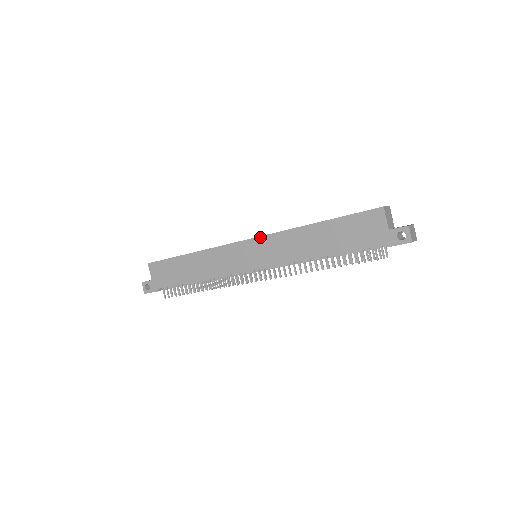
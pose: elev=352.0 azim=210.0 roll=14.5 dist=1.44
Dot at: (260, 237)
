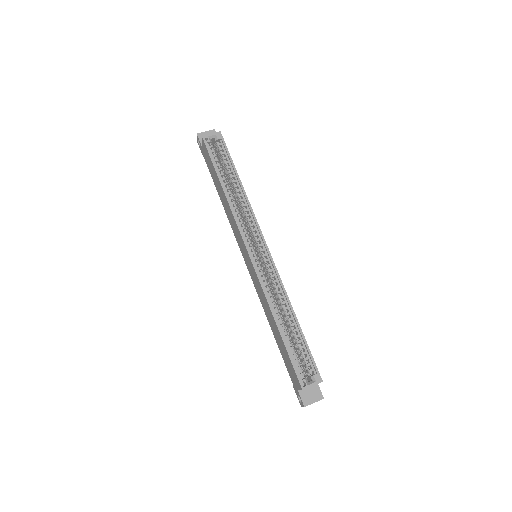
Dot at: (254, 269)
